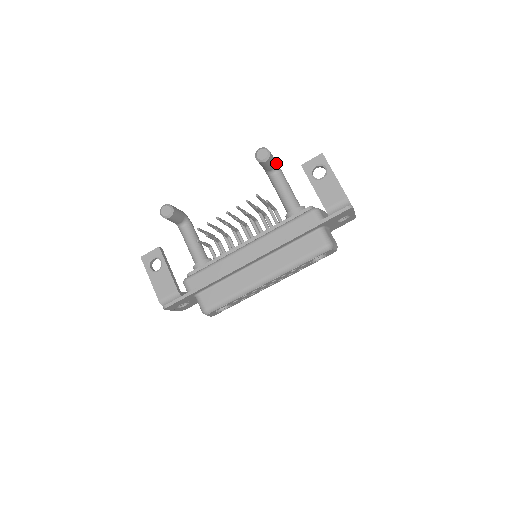
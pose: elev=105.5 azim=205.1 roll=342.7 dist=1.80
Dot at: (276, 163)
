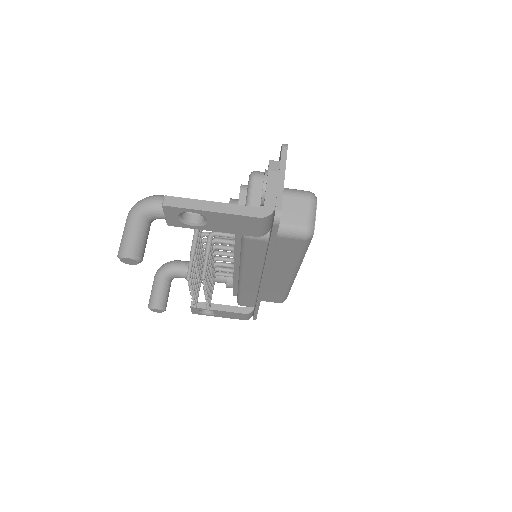
Dot at: (142, 216)
